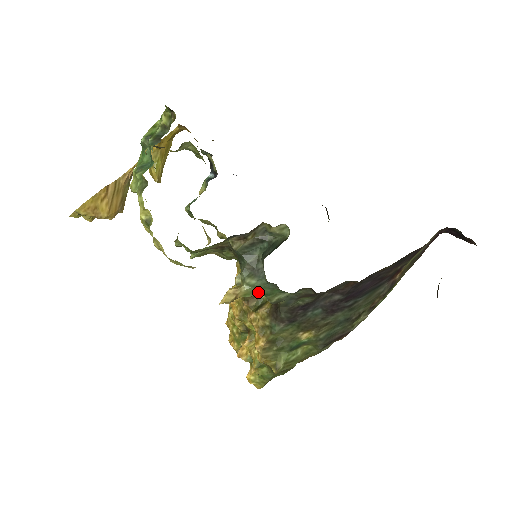
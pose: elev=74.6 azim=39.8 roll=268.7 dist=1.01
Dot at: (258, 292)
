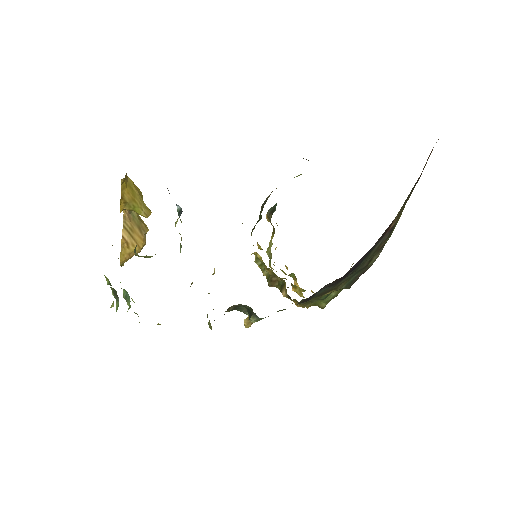
Dot at: occluded
